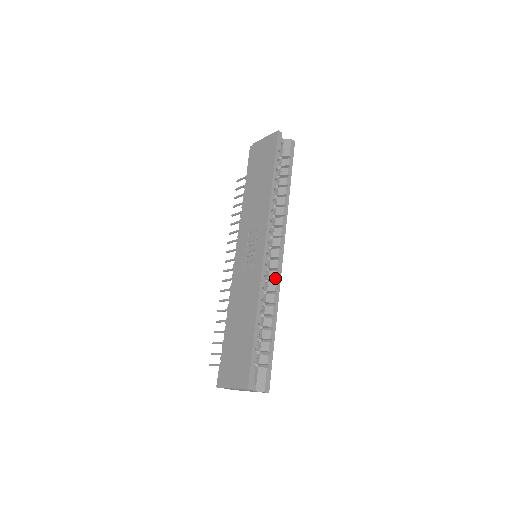
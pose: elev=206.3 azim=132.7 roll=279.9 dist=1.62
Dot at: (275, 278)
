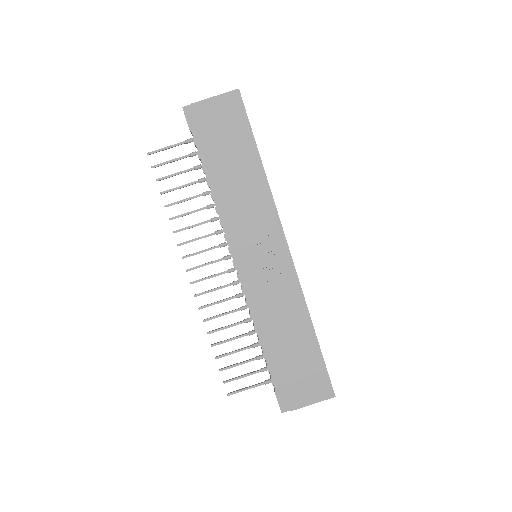
Dot at: occluded
